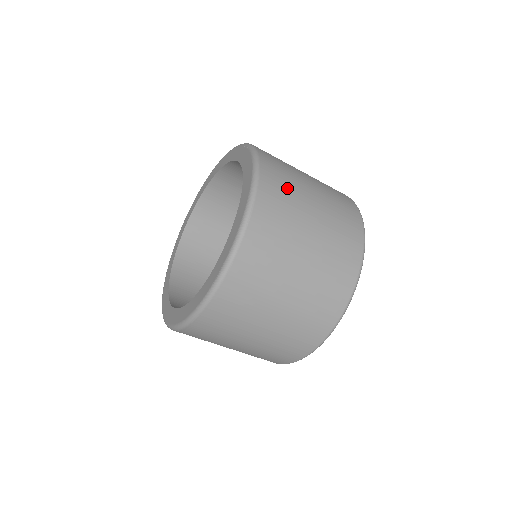
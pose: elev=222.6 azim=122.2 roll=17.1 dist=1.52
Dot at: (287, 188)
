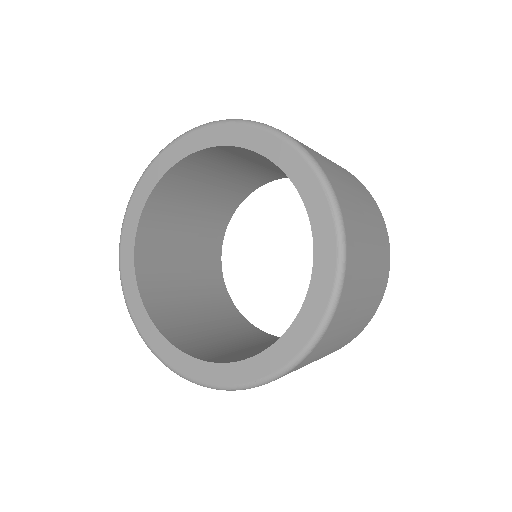
Dot at: (356, 287)
